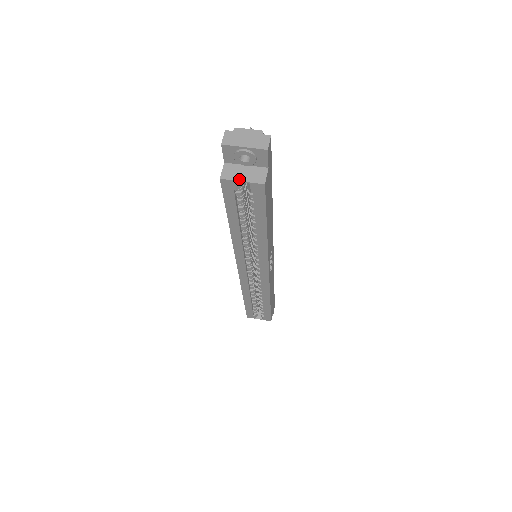
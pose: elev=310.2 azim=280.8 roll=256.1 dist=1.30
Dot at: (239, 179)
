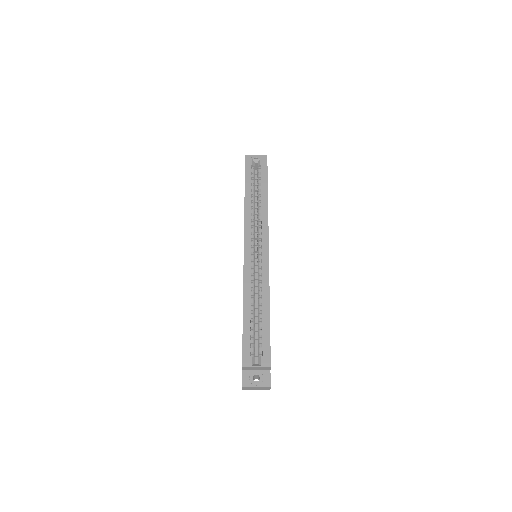
Dot at: (254, 159)
